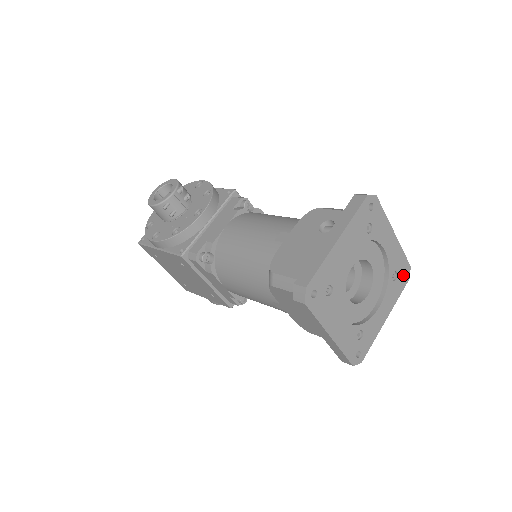
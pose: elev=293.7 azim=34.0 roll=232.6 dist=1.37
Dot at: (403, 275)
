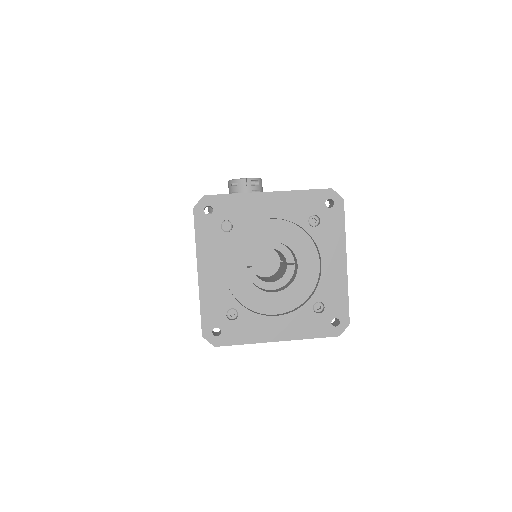
Dot at: (335, 325)
